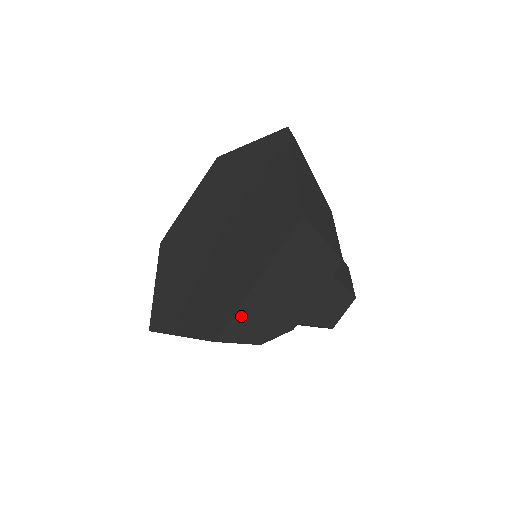
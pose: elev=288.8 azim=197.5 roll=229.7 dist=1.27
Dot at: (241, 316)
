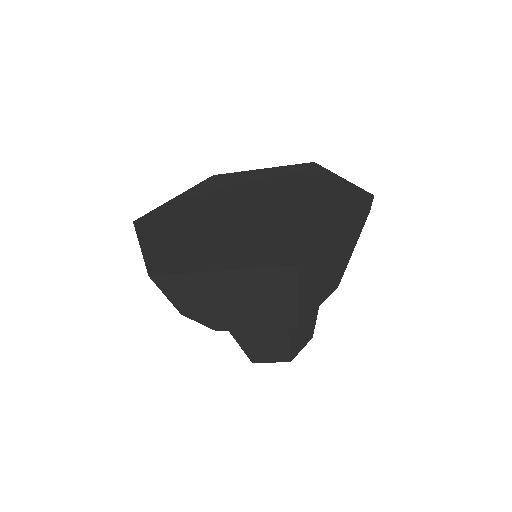
Dot at: (185, 281)
